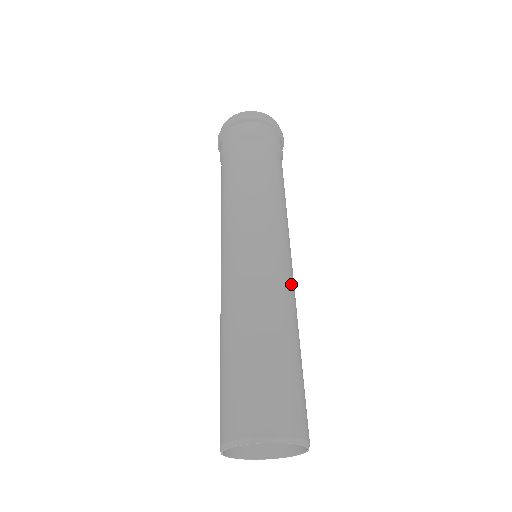
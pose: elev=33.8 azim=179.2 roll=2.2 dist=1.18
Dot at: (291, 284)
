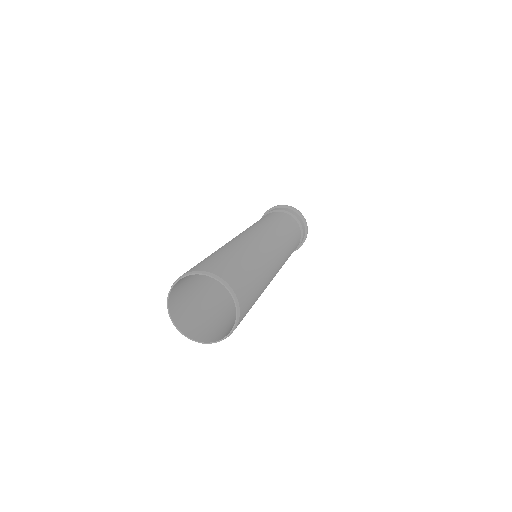
Dot at: (274, 263)
